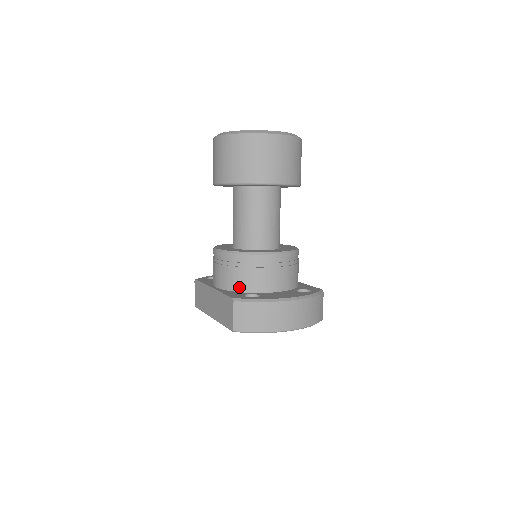
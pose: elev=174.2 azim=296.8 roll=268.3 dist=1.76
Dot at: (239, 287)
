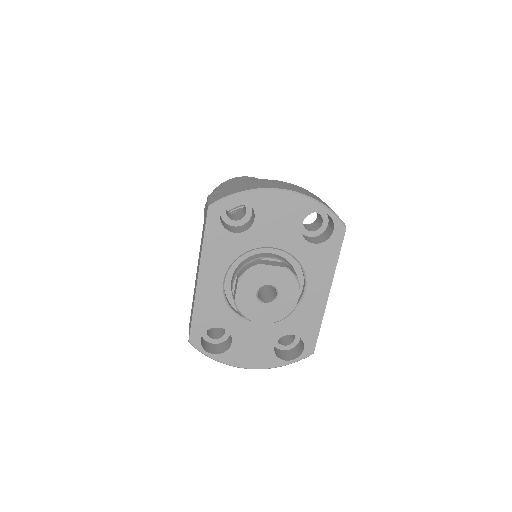
Dot at: occluded
